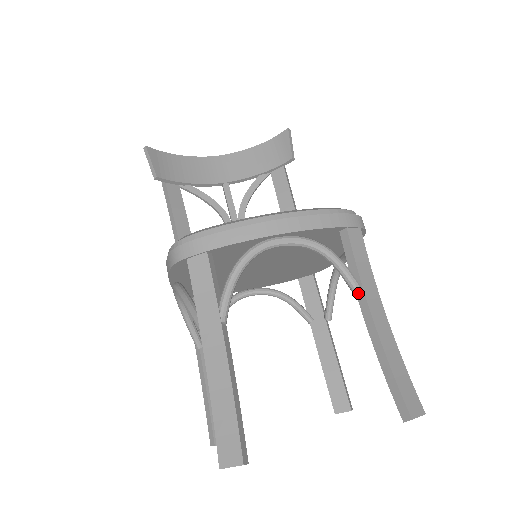
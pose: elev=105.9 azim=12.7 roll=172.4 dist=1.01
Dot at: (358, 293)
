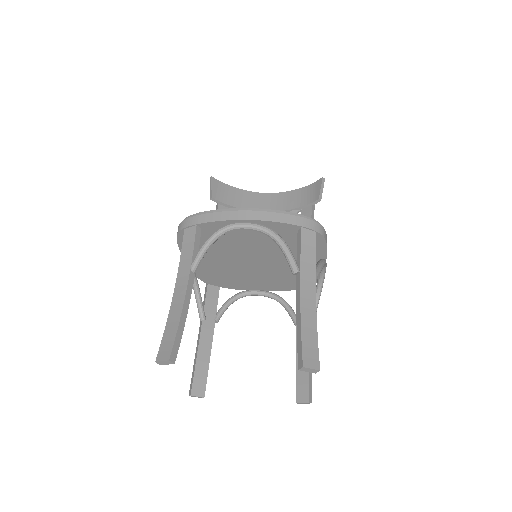
Dot at: (294, 272)
